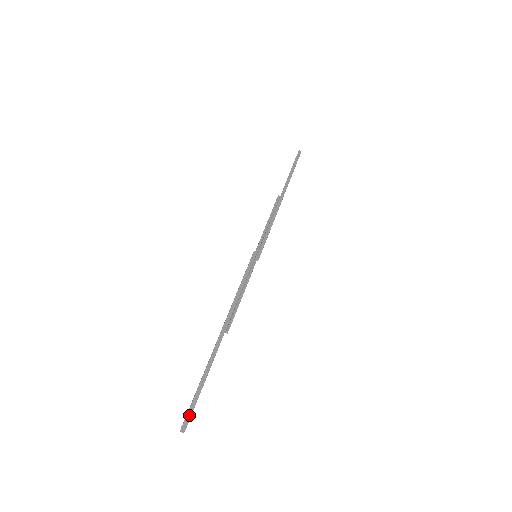
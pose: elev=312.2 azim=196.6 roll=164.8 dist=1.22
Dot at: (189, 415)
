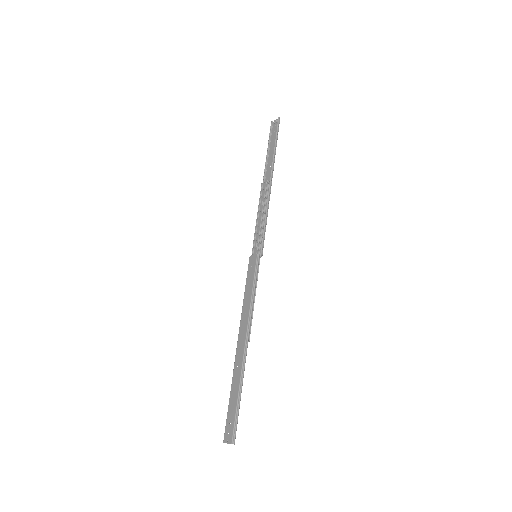
Dot at: (235, 433)
